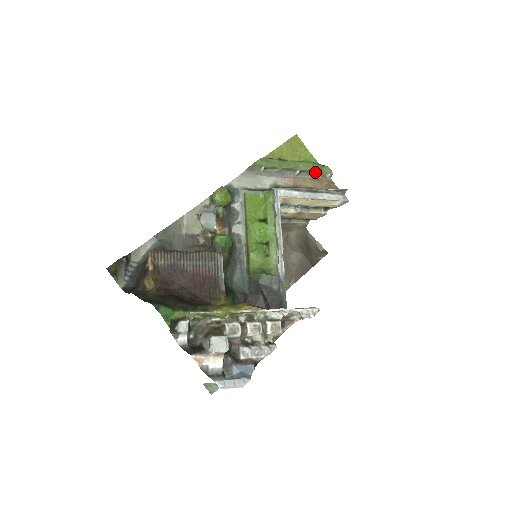
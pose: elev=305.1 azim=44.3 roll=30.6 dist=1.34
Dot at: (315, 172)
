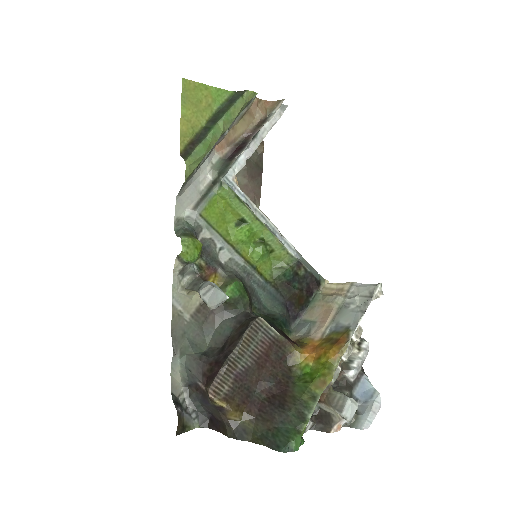
Dot at: (241, 112)
